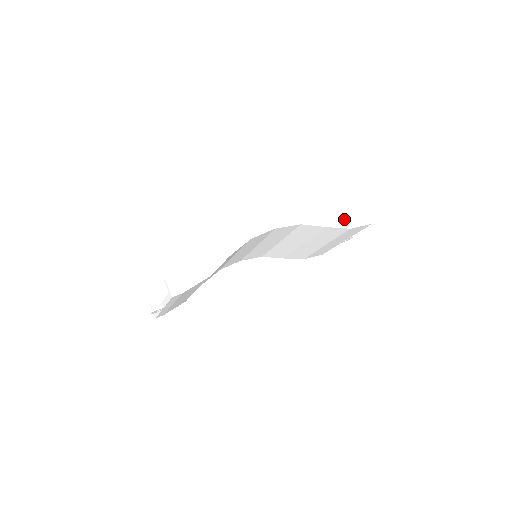
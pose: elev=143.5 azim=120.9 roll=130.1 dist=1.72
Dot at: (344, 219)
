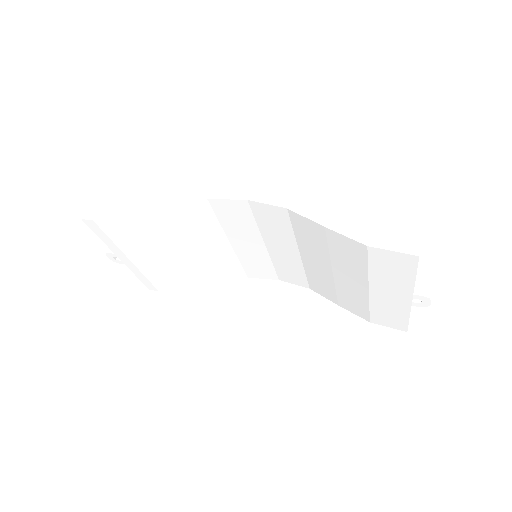
Dot at: (367, 228)
